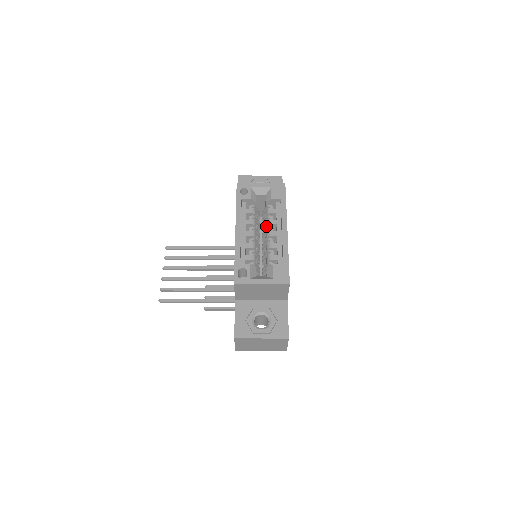
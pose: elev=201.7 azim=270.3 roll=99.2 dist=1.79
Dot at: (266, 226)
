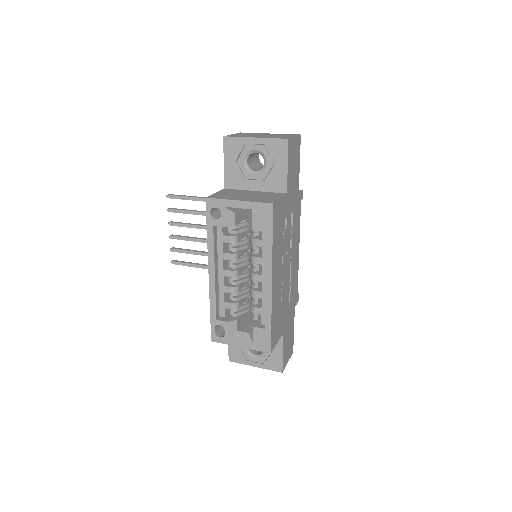
Dot at: occluded
